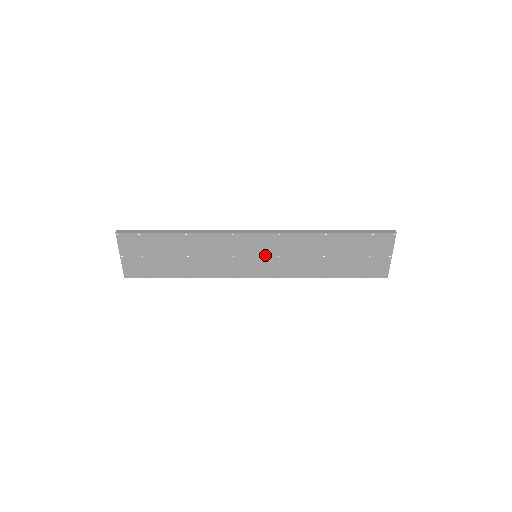
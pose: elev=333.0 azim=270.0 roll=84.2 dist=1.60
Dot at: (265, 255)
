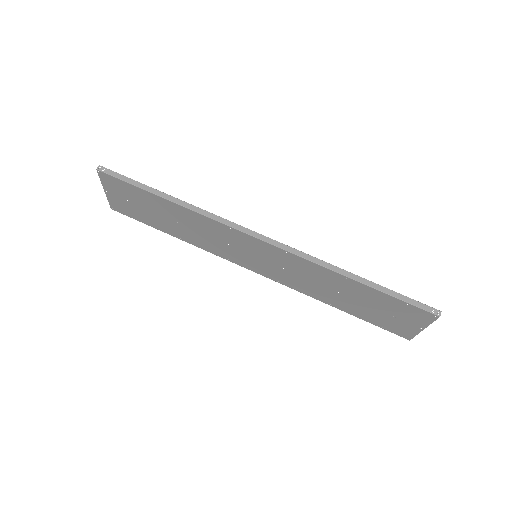
Dot at: (267, 260)
